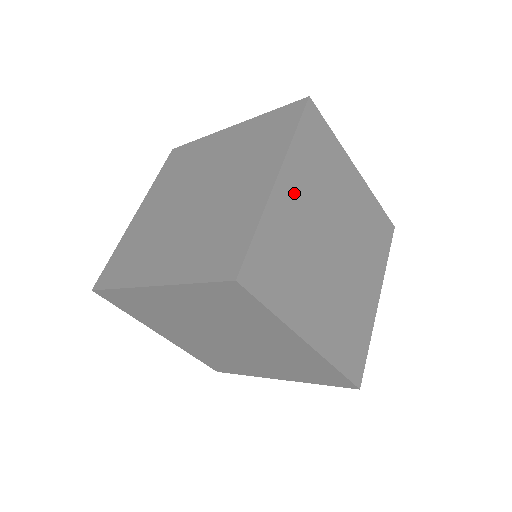
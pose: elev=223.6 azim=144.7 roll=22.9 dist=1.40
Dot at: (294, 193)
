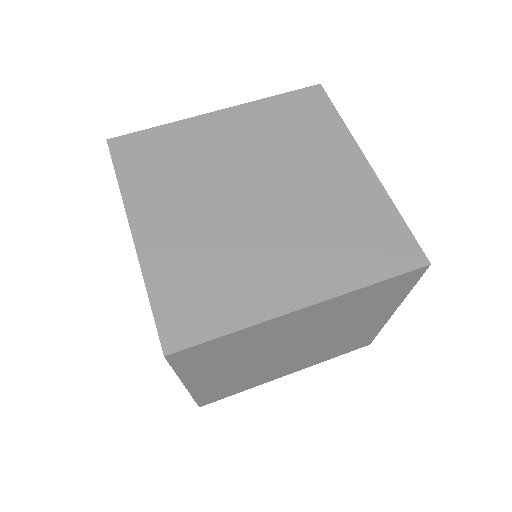
Dot at: occluded
